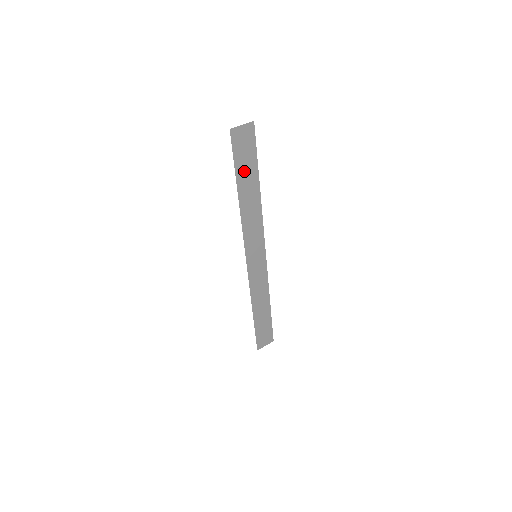
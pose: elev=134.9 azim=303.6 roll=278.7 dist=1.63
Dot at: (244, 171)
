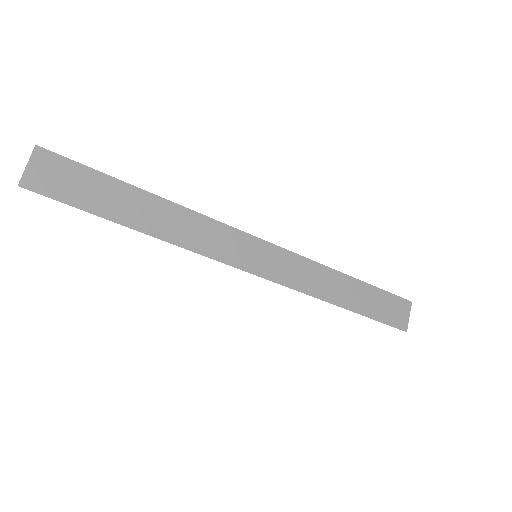
Dot at: (105, 201)
